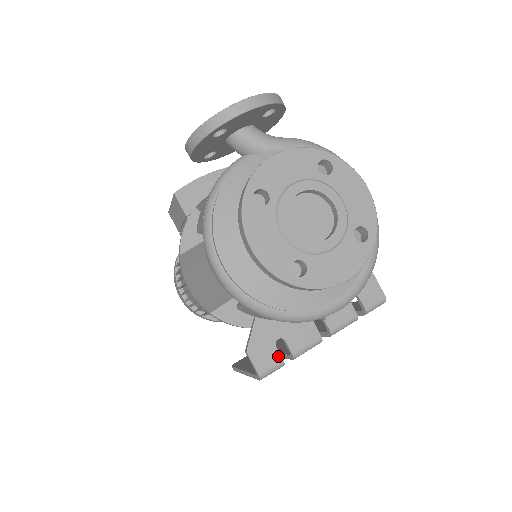
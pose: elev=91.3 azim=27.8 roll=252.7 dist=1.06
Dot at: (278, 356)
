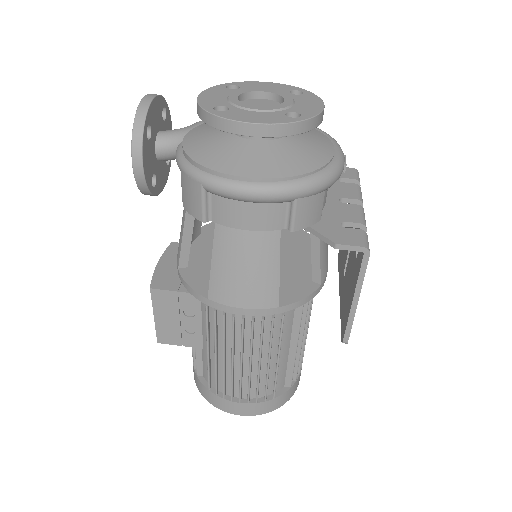
Dot at: (356, 231)
